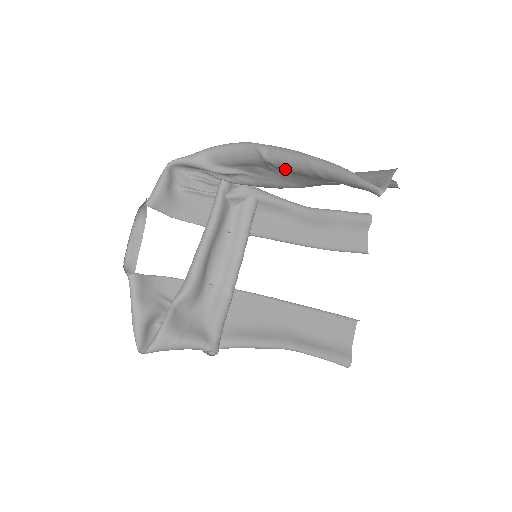
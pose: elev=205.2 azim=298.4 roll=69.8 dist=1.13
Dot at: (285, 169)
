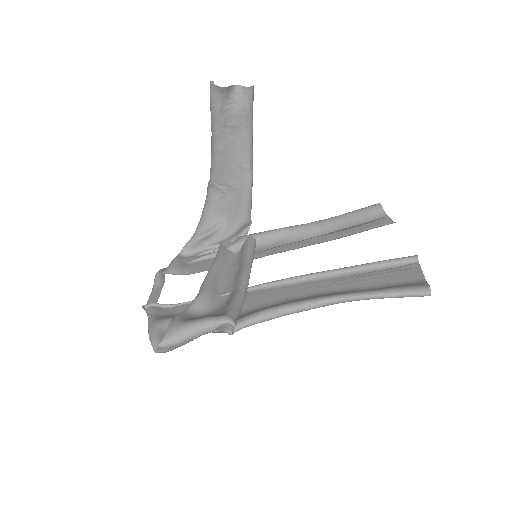
Dot at: (217, 170)
